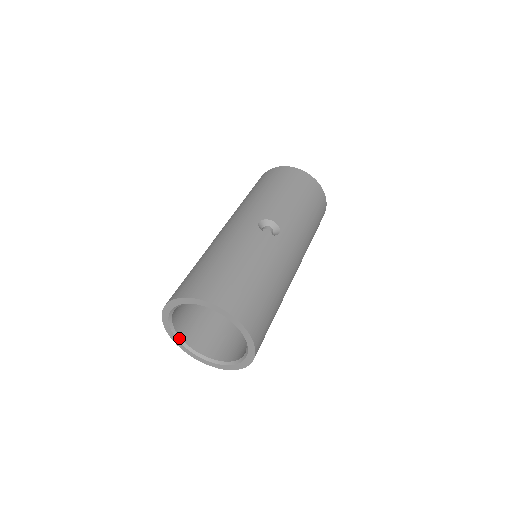
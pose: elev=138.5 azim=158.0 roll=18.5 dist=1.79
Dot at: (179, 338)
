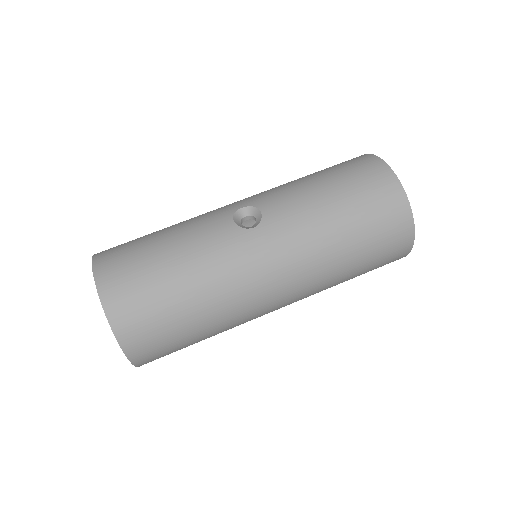
Dot at: occluded
